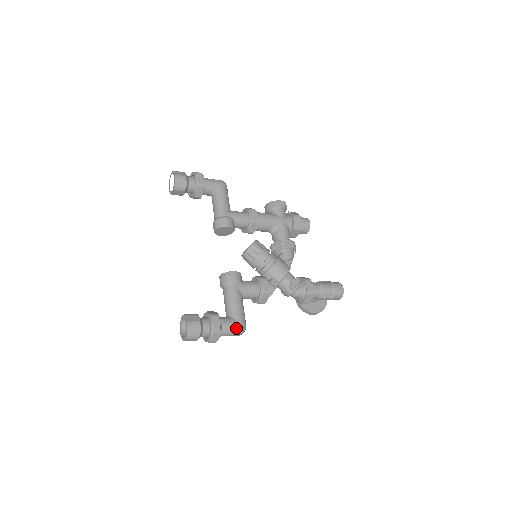
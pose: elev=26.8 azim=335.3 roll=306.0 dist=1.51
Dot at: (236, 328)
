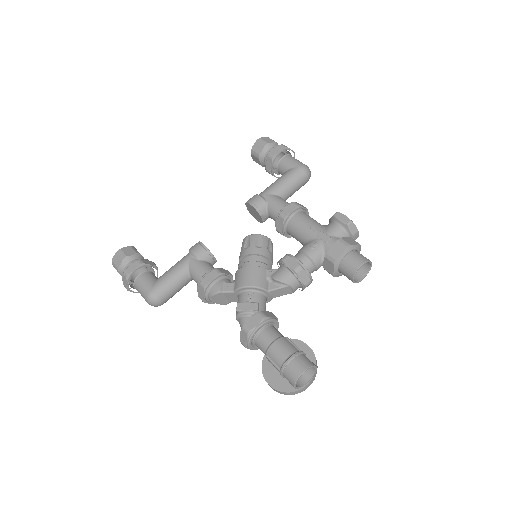
Dot at: (145, 290)
